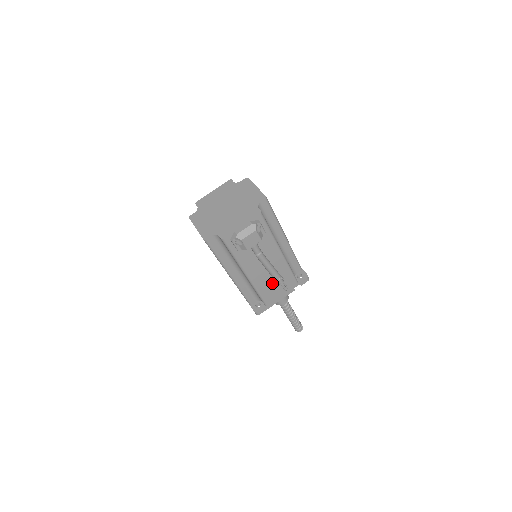
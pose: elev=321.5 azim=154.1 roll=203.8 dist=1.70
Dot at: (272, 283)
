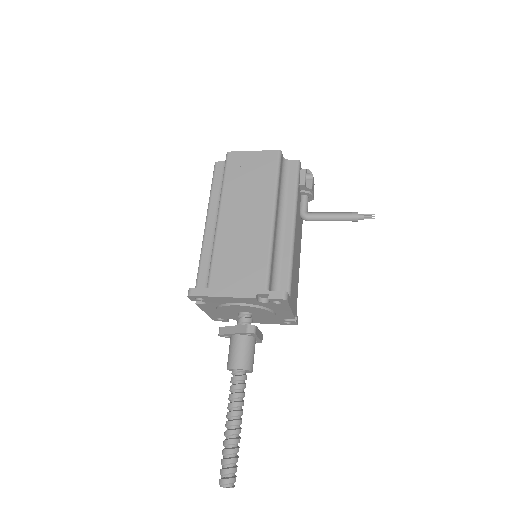
Dot at: (295, 273)
